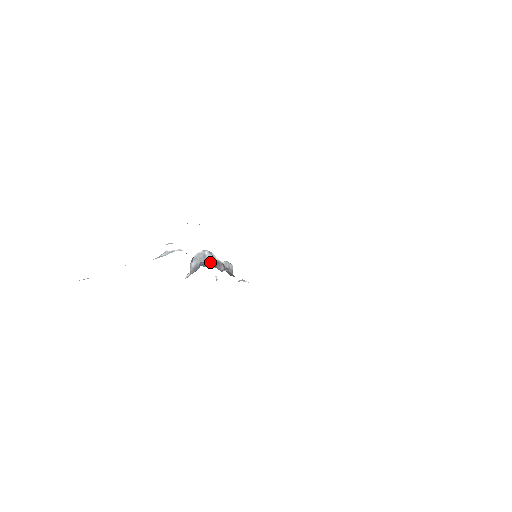
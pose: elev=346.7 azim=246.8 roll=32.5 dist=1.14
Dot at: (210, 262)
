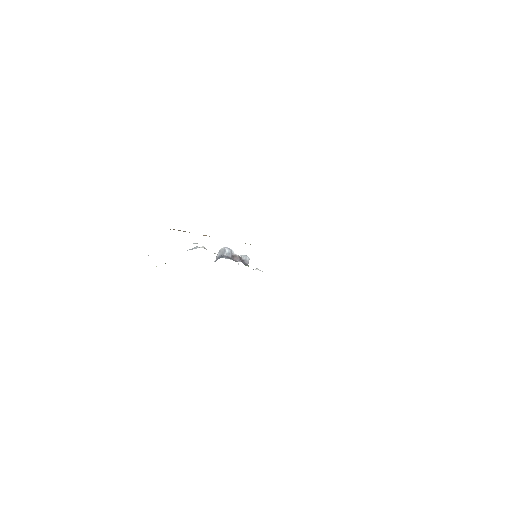
Dot at: (228, 255)
